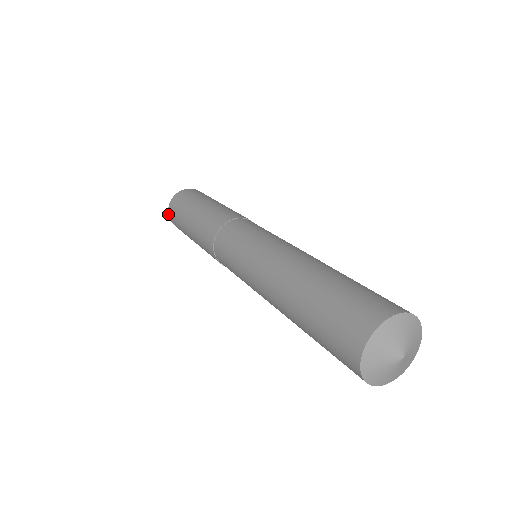
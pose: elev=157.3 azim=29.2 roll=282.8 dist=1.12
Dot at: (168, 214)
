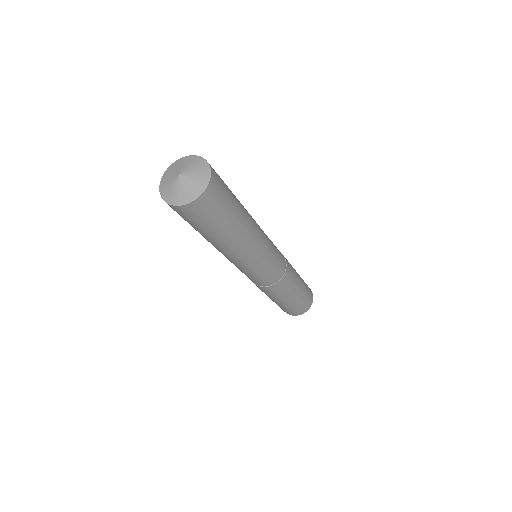
Dot at: occluded
